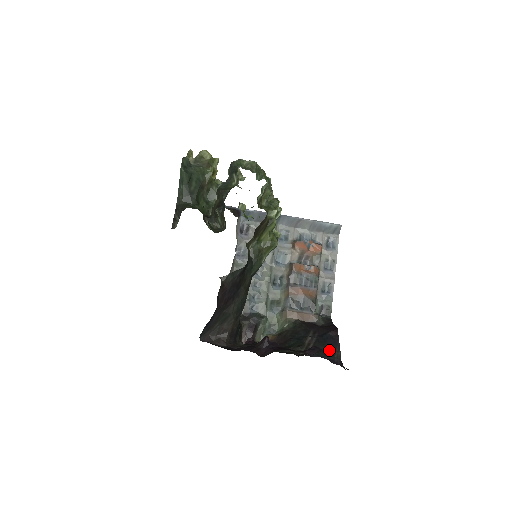
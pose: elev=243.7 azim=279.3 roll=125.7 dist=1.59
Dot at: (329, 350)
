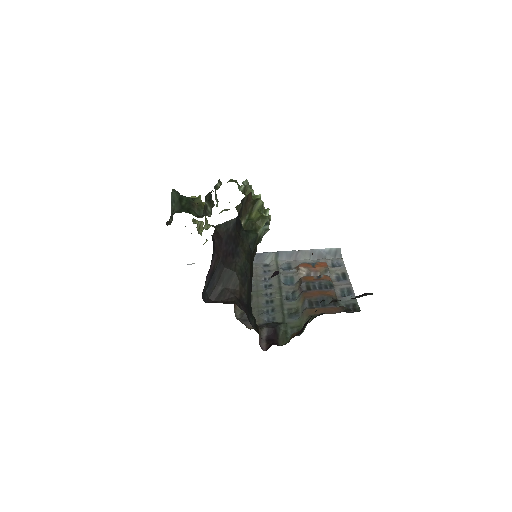
Dot at: (359, 297)
